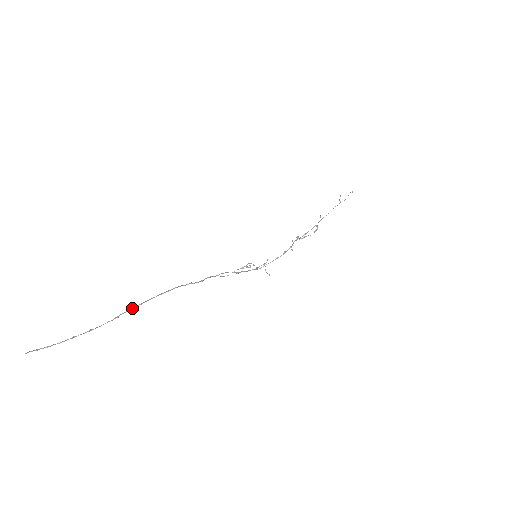
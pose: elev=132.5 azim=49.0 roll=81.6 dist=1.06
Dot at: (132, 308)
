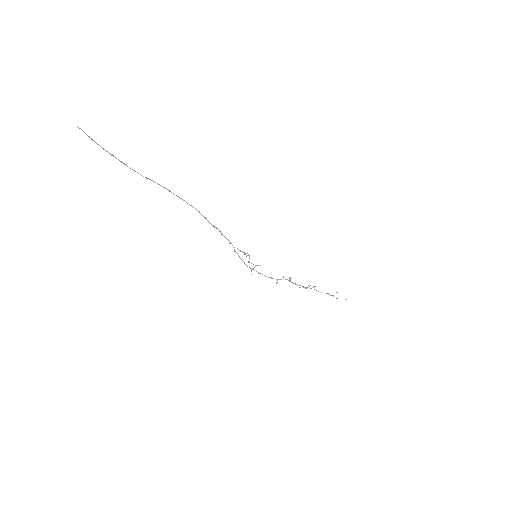
Dot at: occluded
